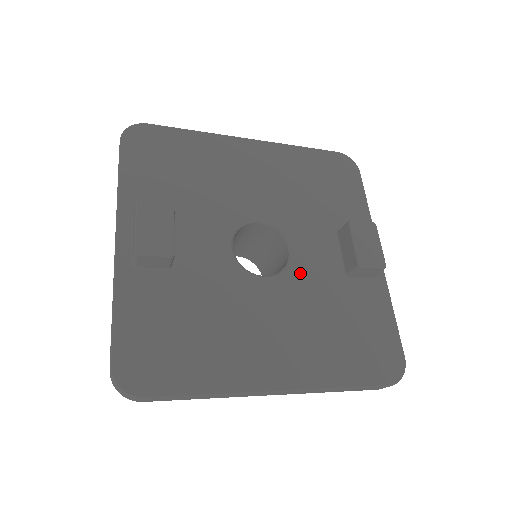
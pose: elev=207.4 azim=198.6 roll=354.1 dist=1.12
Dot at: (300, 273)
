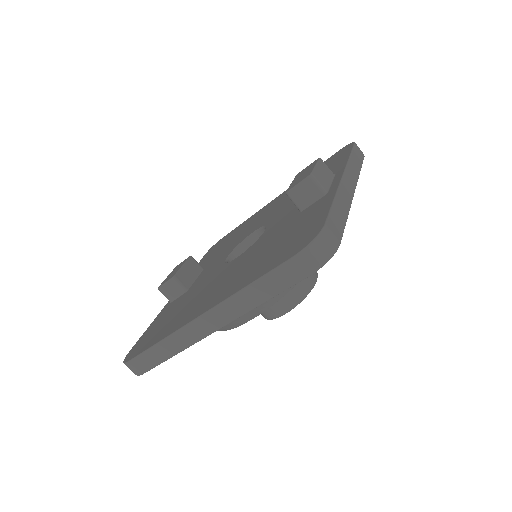
Dot at: (263, 238)
